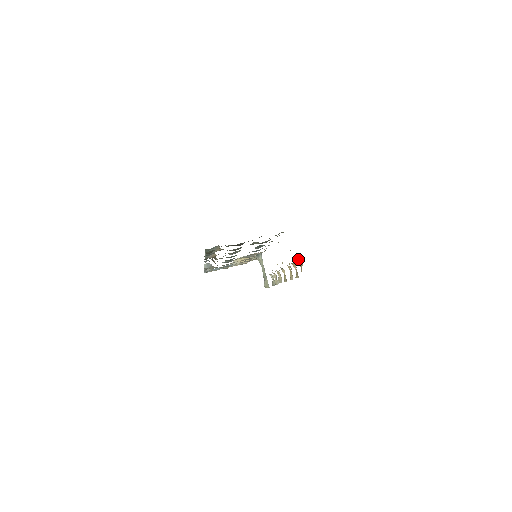
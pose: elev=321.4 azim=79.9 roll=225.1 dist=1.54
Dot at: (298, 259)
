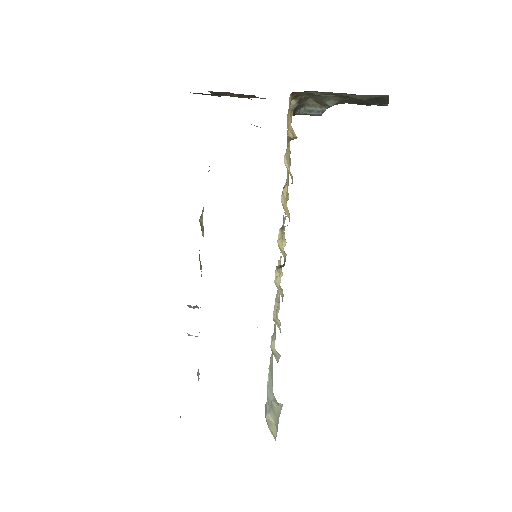
Dot at: occluded
